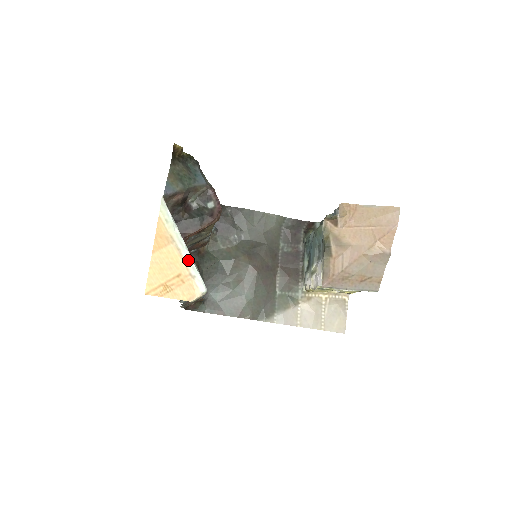
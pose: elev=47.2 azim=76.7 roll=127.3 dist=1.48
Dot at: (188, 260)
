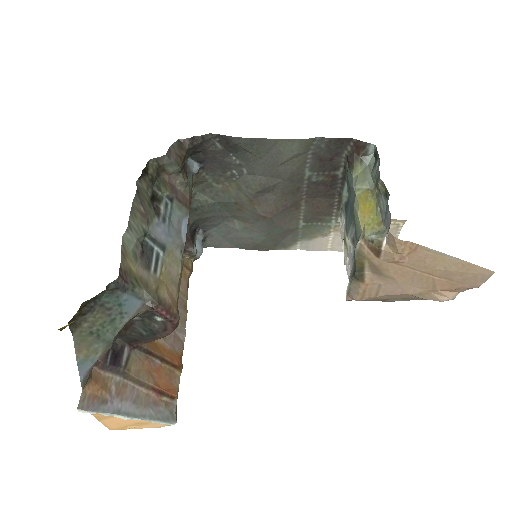
Dot at: (143, 420)
